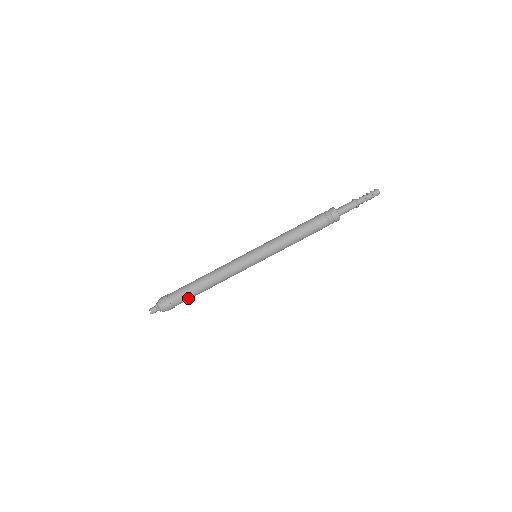
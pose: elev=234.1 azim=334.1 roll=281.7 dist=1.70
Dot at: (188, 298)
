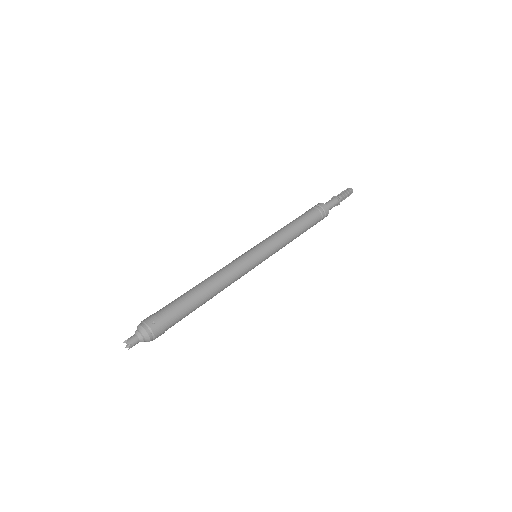
Dot at: occluded
